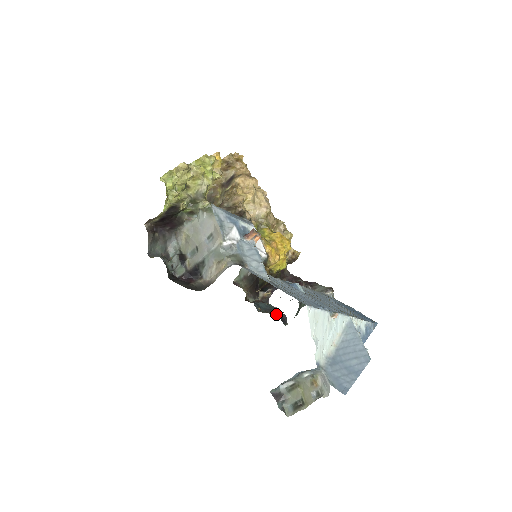
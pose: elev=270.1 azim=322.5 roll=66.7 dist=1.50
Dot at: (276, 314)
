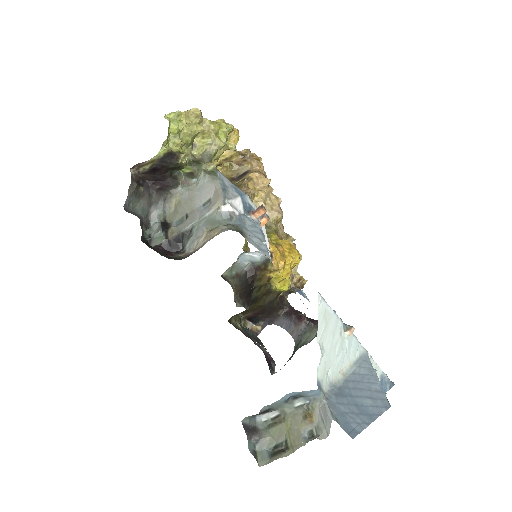
Dot at: occluded
